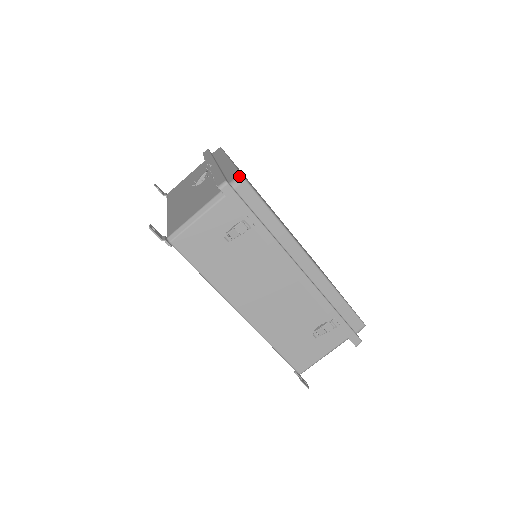
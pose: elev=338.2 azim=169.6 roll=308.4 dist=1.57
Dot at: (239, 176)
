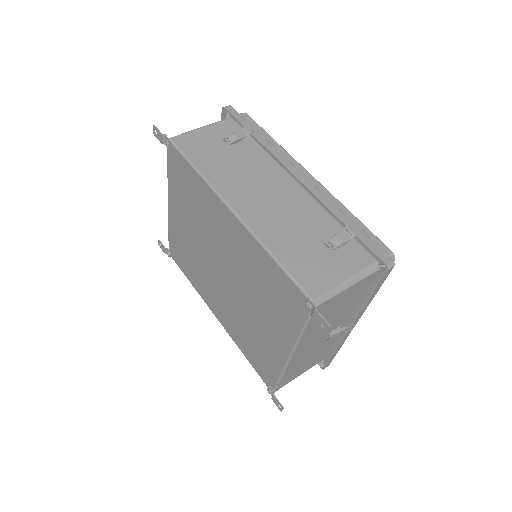
Dot at: (241, 113)
